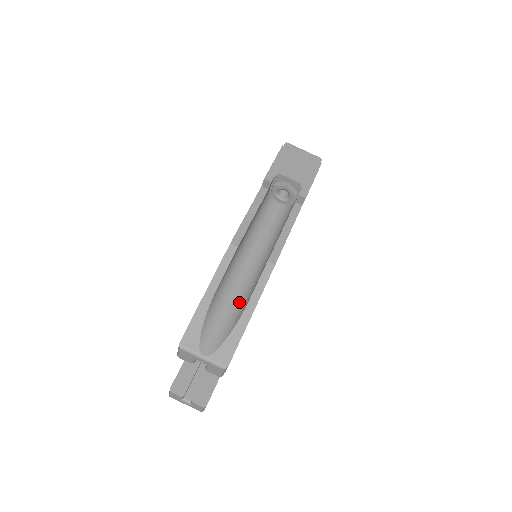
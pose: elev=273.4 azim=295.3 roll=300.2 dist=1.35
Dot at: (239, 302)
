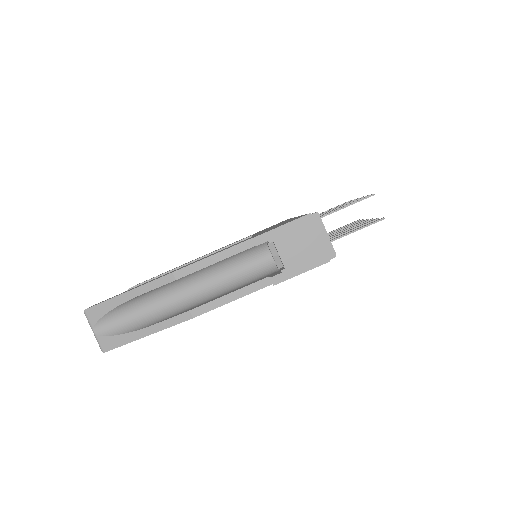
Dot at: (152, 315)
